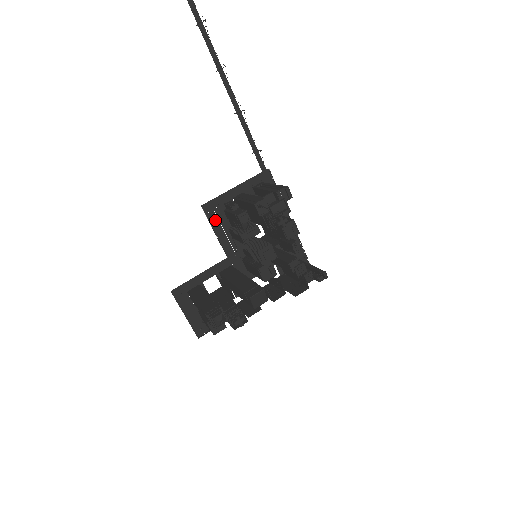
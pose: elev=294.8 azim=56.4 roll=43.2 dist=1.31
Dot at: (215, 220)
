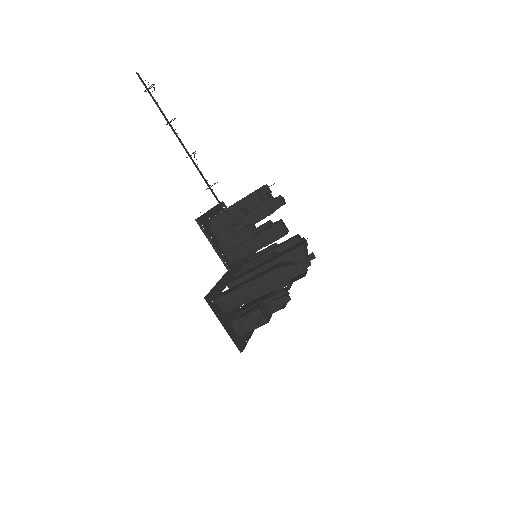
Dot at: (208, 235)
